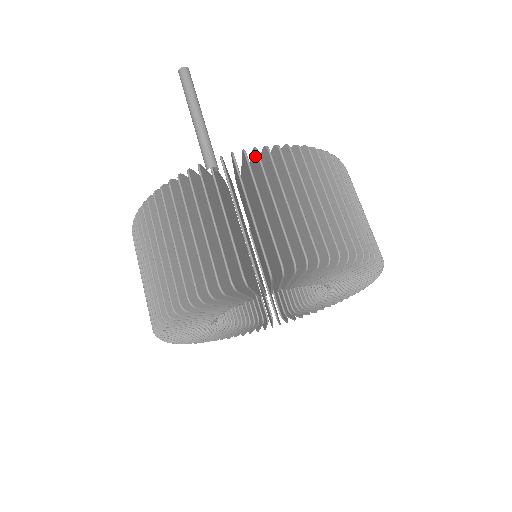
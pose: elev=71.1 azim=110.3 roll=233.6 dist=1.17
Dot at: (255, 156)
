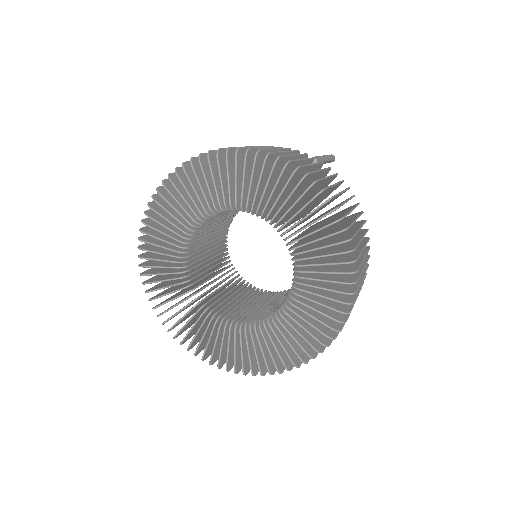
Dot at: occluded
